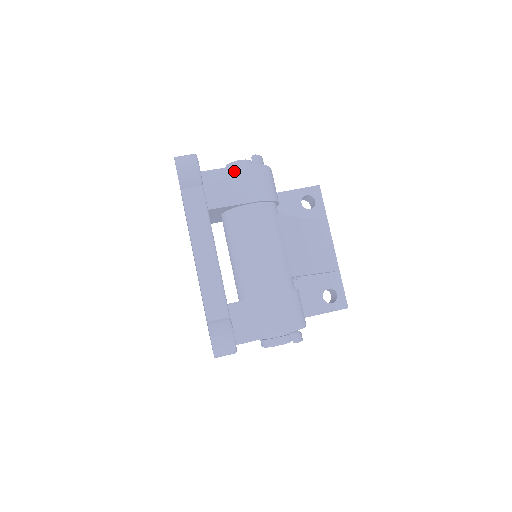
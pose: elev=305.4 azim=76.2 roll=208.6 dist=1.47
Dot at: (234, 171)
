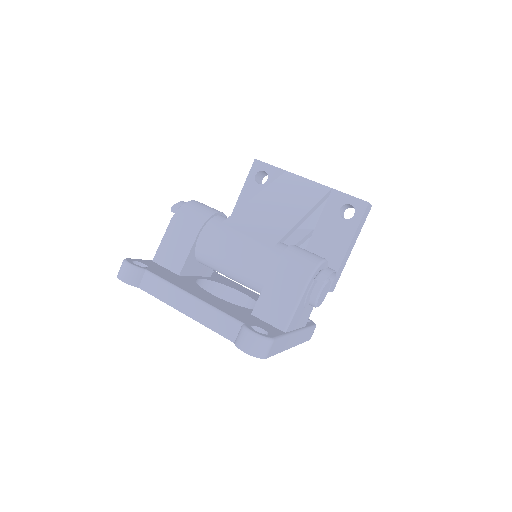
Dot at: (168, 233)
